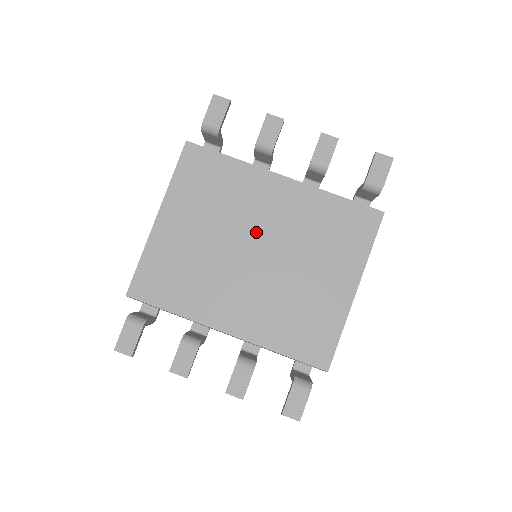
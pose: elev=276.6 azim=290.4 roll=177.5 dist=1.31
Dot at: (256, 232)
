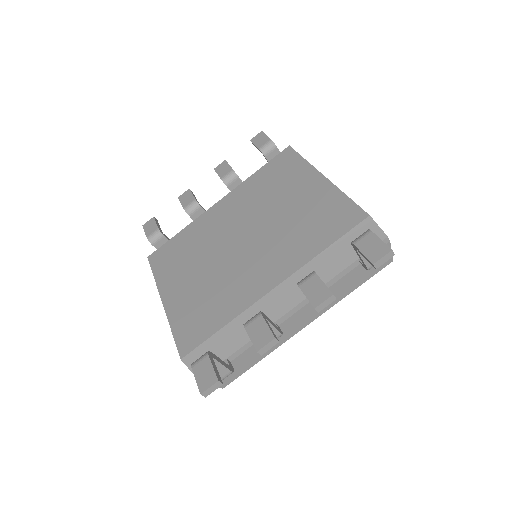
Dot at: (230, 233)
